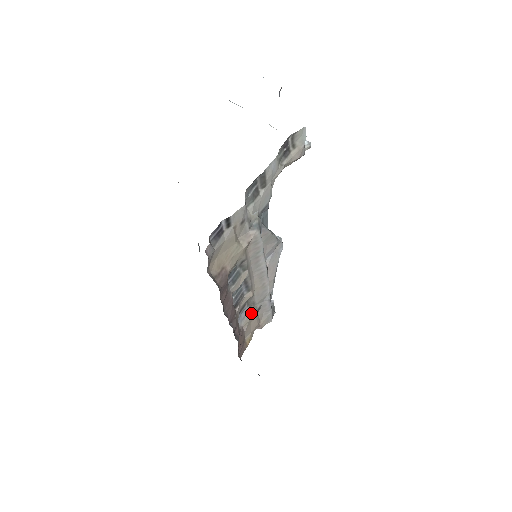
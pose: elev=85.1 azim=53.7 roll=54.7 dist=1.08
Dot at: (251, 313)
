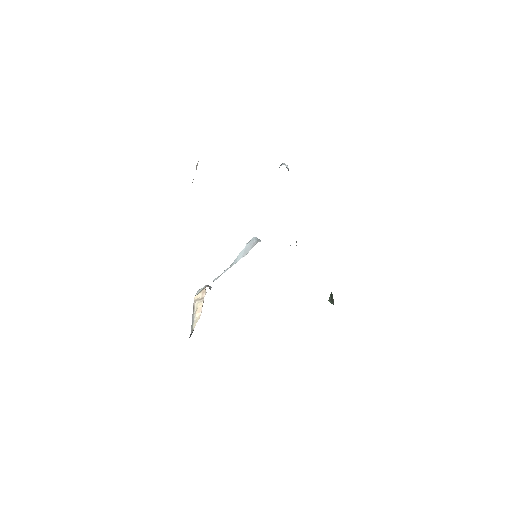
Dot at: occluded
